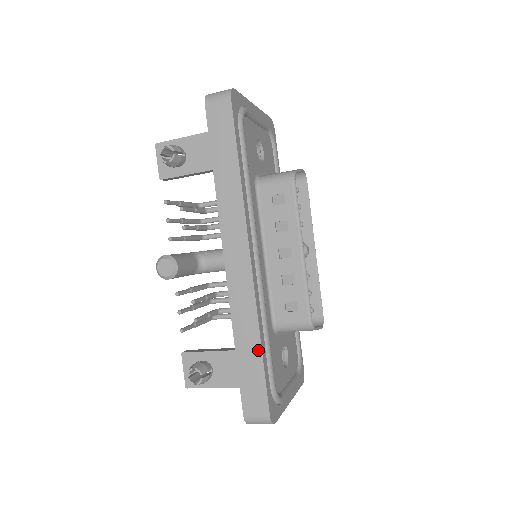
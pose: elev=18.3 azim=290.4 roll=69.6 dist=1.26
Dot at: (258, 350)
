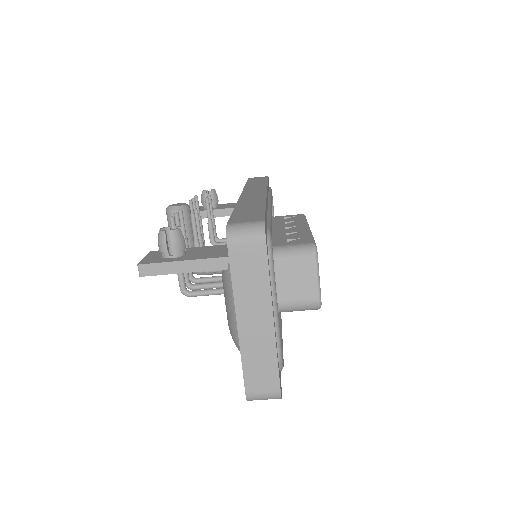
Dot at: (261, 206)
